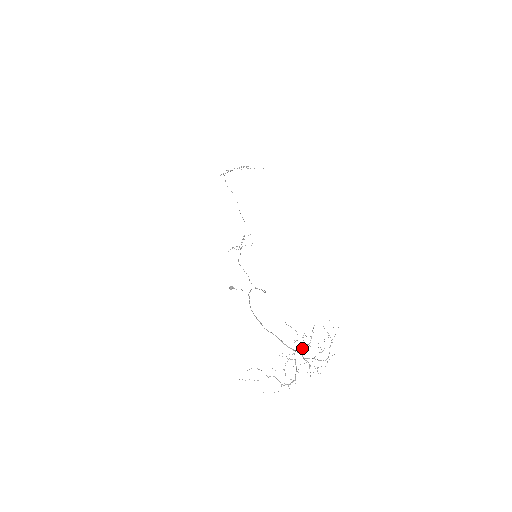
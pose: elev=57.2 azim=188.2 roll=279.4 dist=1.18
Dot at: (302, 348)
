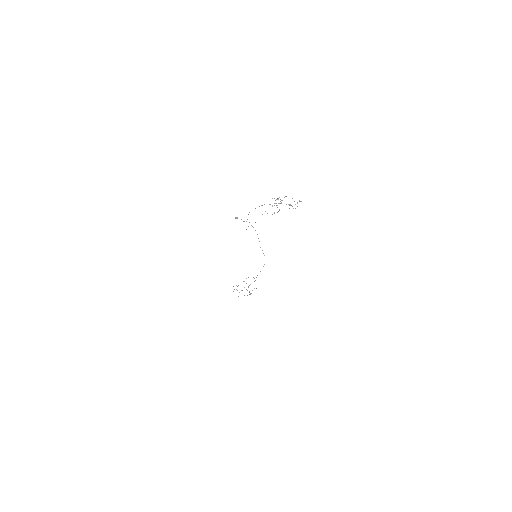
Dot at: (280, 201)
